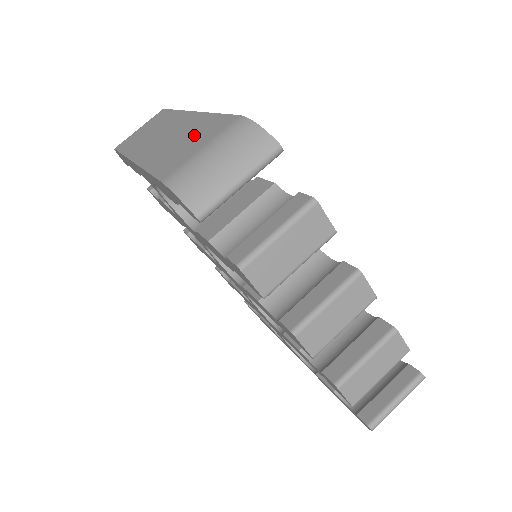
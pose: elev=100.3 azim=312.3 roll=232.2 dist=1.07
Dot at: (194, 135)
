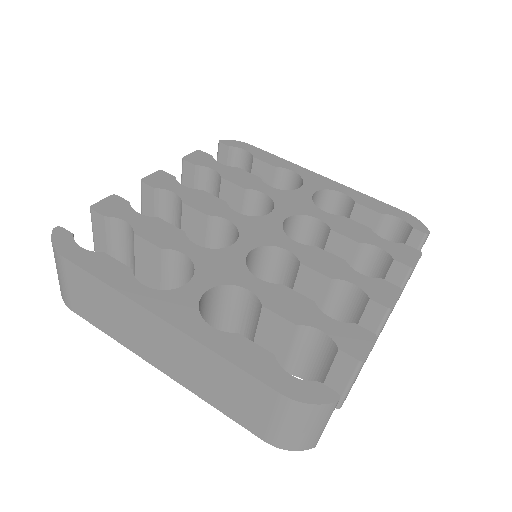
Dot at: (232, 386)
